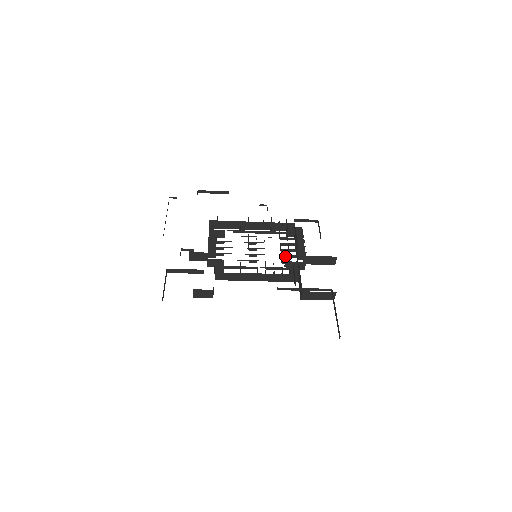
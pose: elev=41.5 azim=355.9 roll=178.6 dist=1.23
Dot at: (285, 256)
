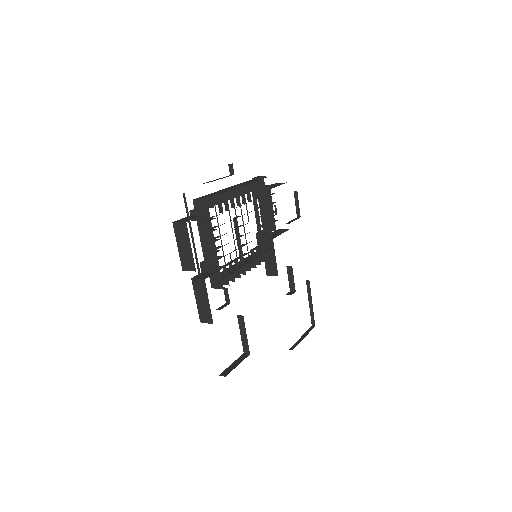
Dot at: (263, 234)
